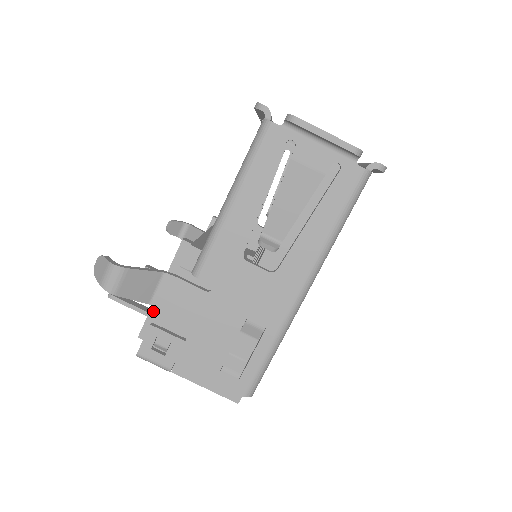
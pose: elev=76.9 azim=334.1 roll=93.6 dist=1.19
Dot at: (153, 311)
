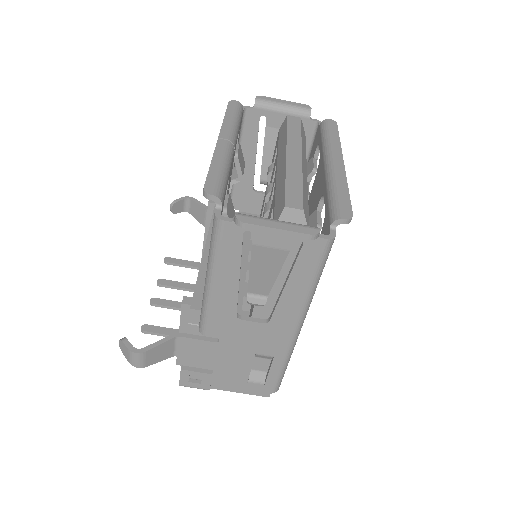
Dot at: occluded
